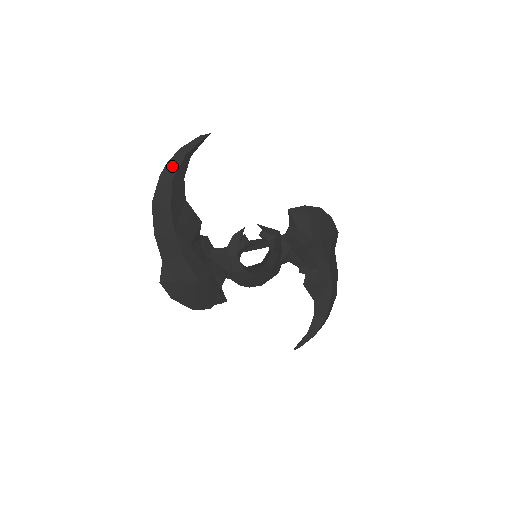
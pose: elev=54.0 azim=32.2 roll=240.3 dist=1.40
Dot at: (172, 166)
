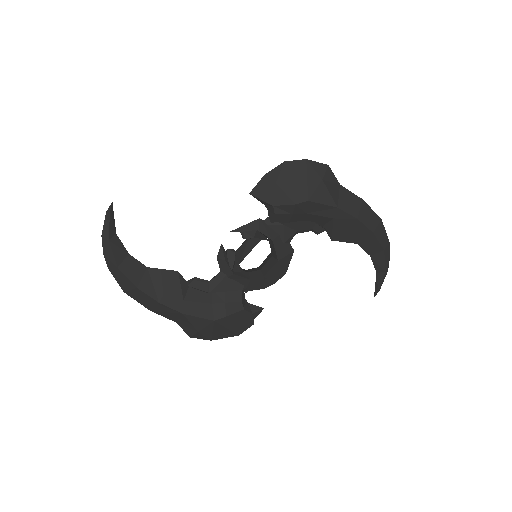
Dot at: (108, 256)
